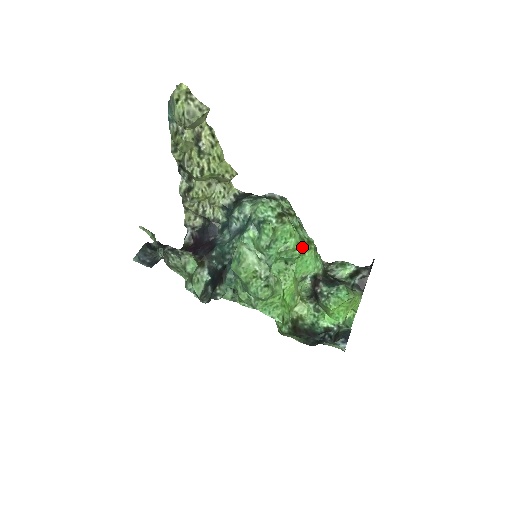
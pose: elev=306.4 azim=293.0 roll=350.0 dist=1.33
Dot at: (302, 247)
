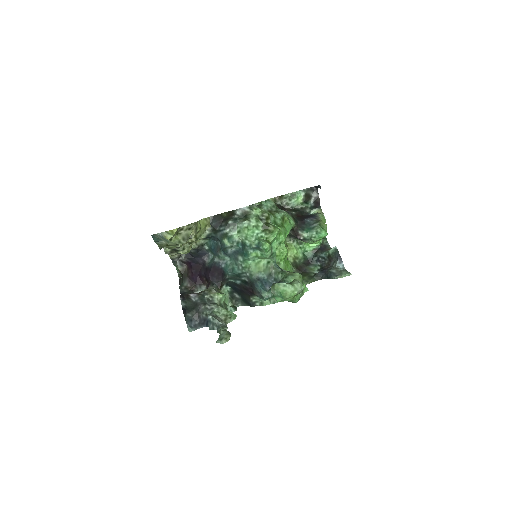
Dot at: (286, 231)
